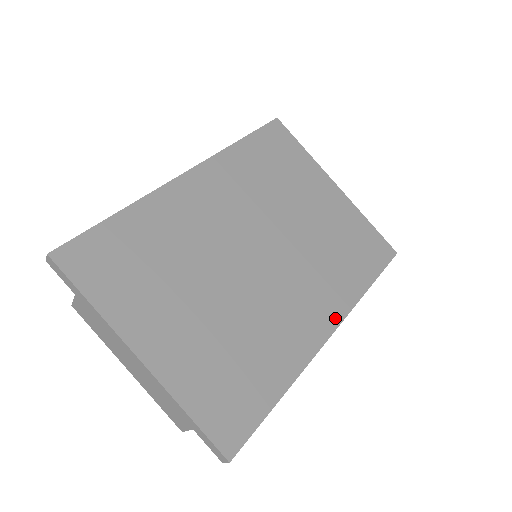
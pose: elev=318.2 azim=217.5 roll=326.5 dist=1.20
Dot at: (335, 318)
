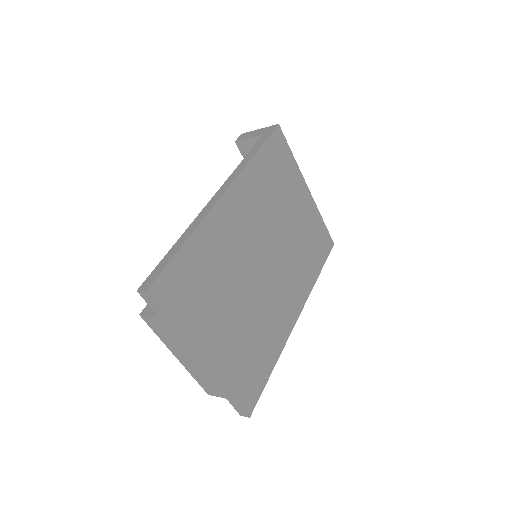
Dot at: (301, 304)
